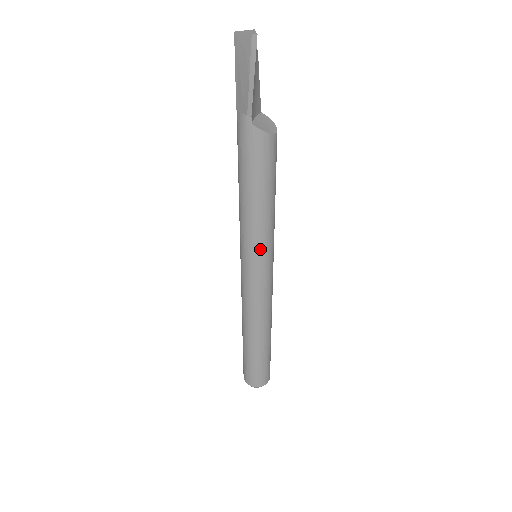
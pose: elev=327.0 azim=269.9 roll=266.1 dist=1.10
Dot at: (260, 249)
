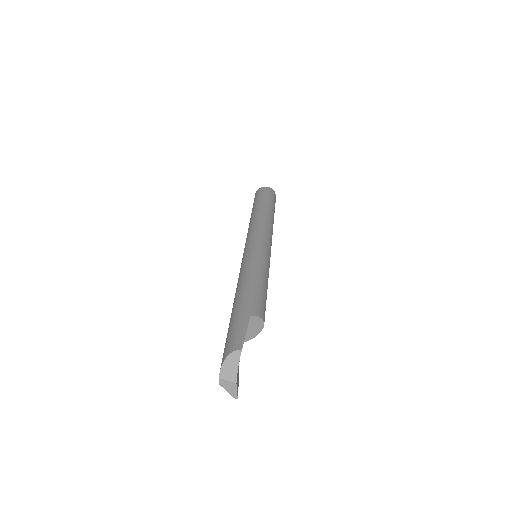
Dot at: occluded
